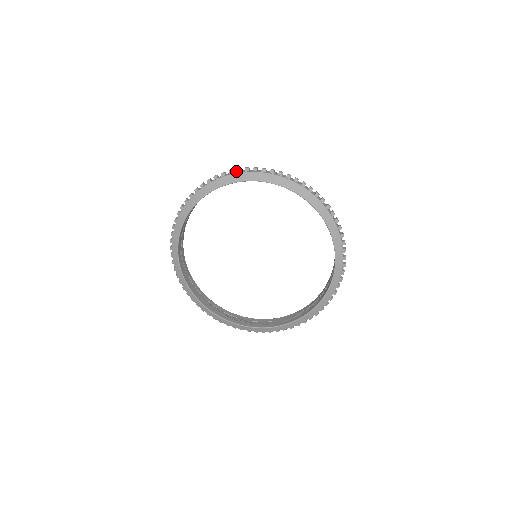
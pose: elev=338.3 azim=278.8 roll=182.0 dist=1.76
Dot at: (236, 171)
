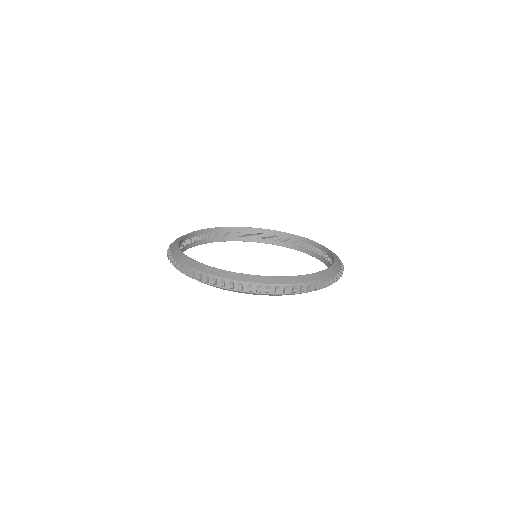
Dot at: (227, 281)
